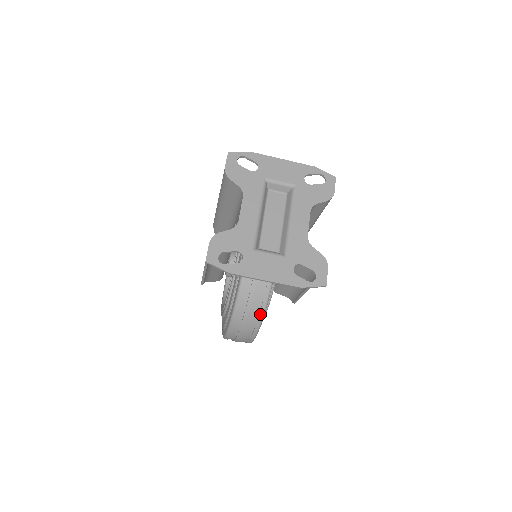
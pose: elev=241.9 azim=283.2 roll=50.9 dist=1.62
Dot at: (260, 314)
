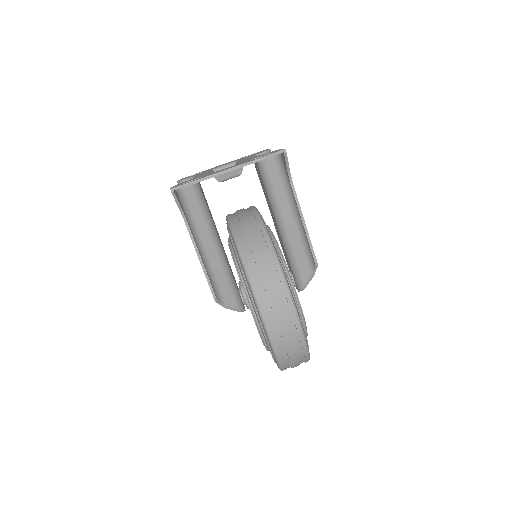
Dot at: (271, 253)
